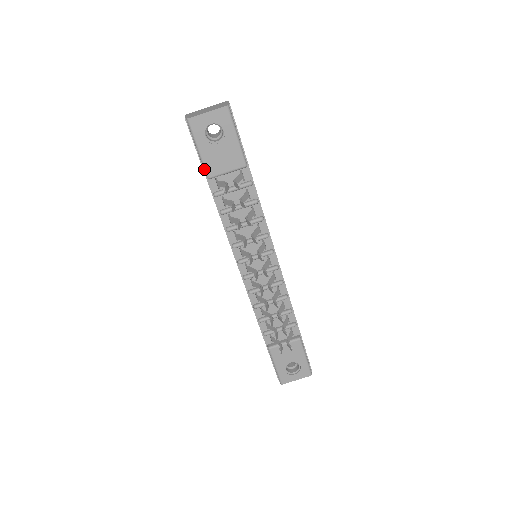
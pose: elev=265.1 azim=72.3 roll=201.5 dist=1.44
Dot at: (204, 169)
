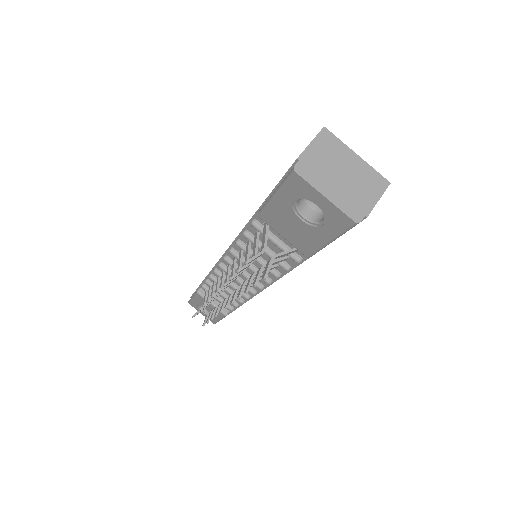
Dot at: (262, 207)
